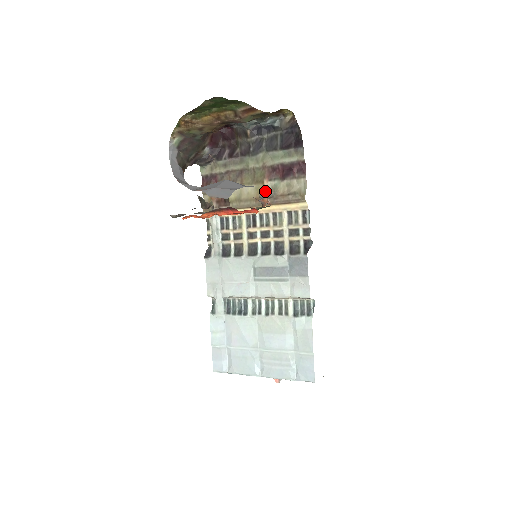
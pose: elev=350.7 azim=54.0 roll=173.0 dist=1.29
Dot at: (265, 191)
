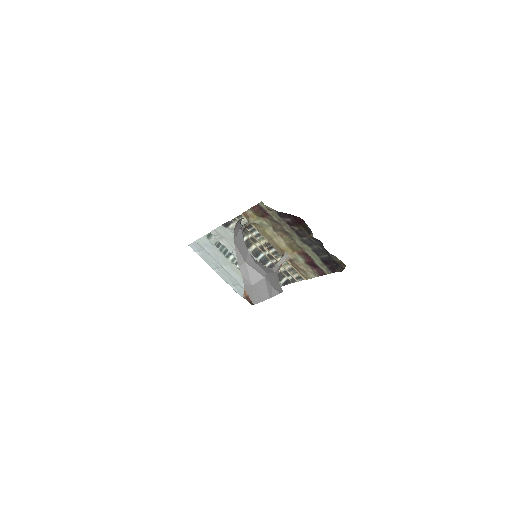
Dot at: (290, 255)
